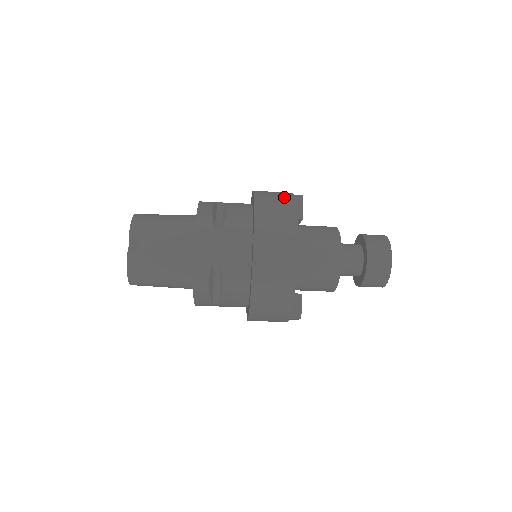
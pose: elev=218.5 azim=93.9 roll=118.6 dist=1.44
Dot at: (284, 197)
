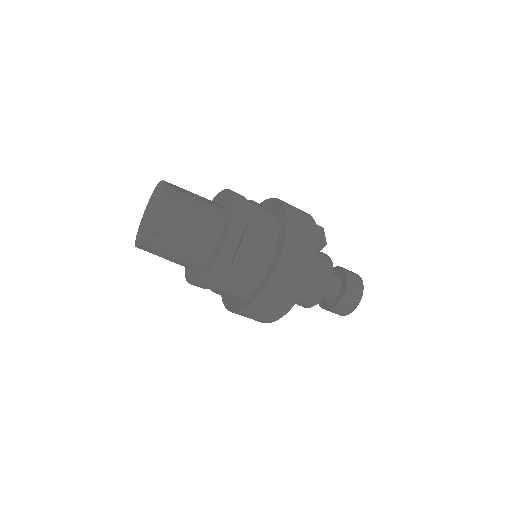
Dot at: (305, 265)
